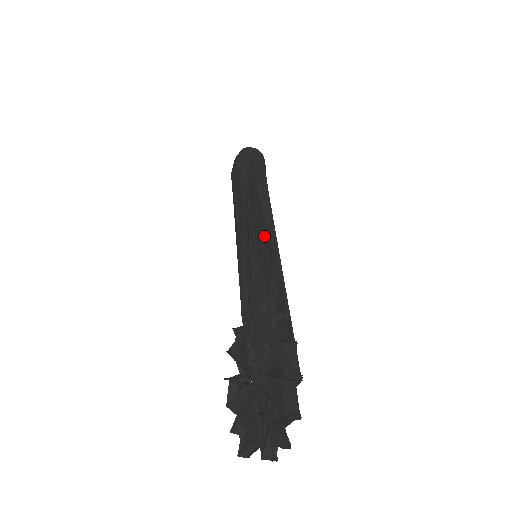
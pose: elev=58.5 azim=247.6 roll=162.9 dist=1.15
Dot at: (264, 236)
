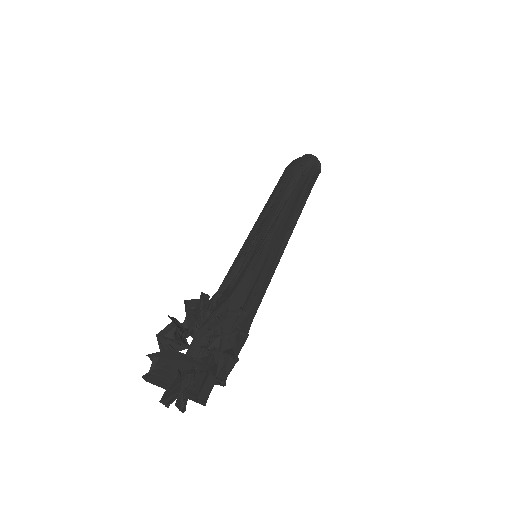
Dot at: (274, 255)
